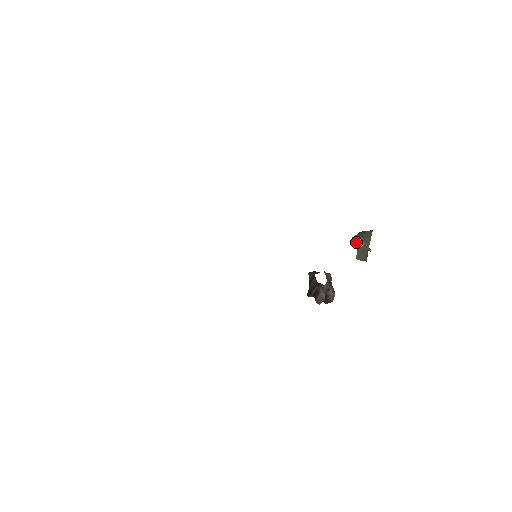
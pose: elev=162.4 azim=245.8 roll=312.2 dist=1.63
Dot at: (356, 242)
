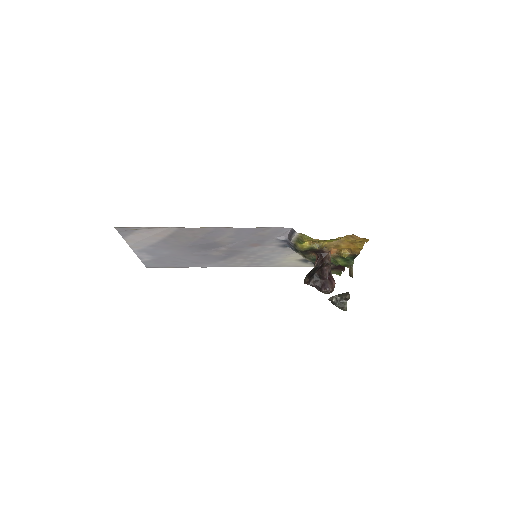
Dot at: (333, 296)
